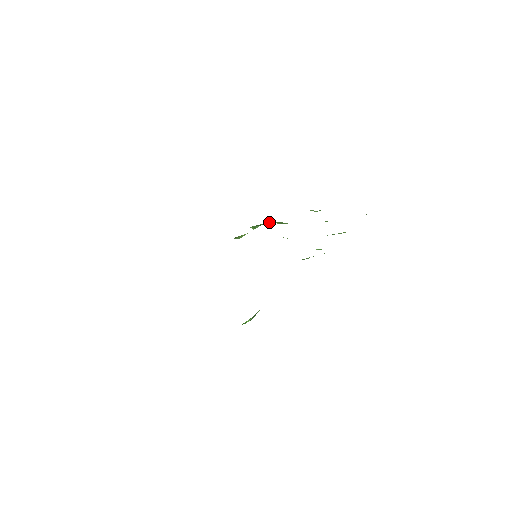
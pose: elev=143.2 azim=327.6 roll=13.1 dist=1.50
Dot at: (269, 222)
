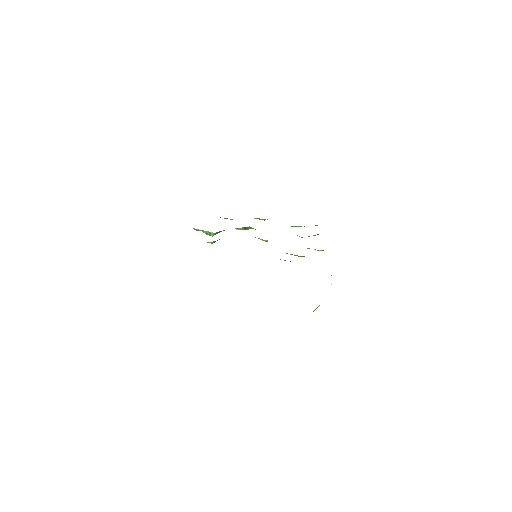
Dot at: occluded
